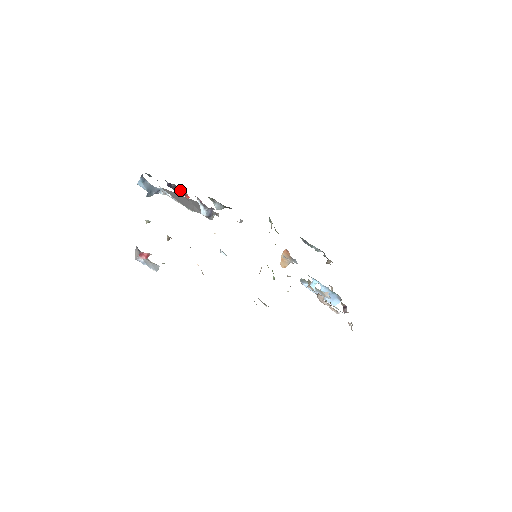
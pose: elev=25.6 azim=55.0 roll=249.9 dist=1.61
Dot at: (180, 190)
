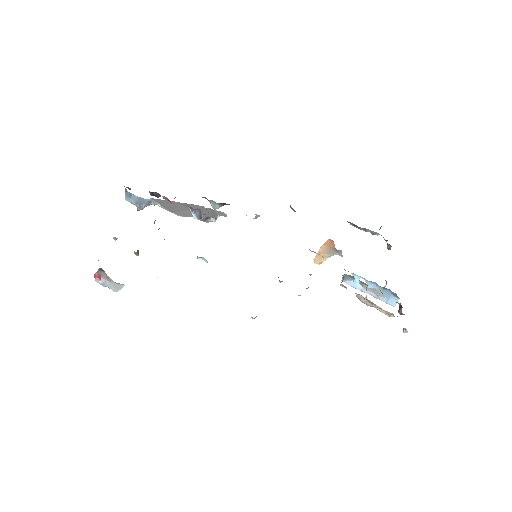
Dot at: (163, 197)
